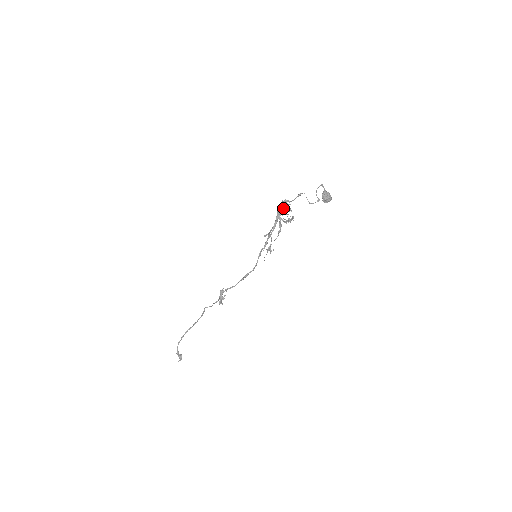
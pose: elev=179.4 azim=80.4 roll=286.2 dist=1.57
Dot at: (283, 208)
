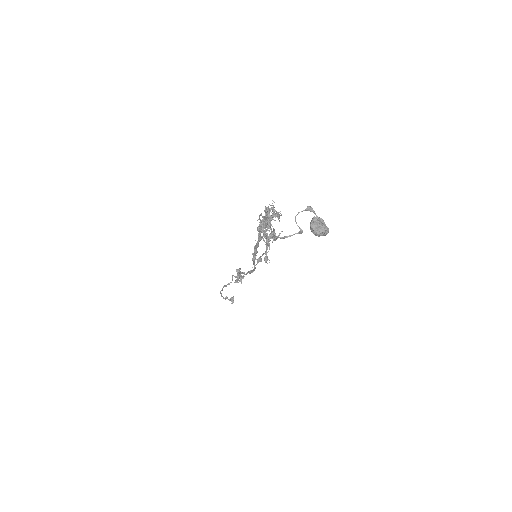
Dot at: occluded
